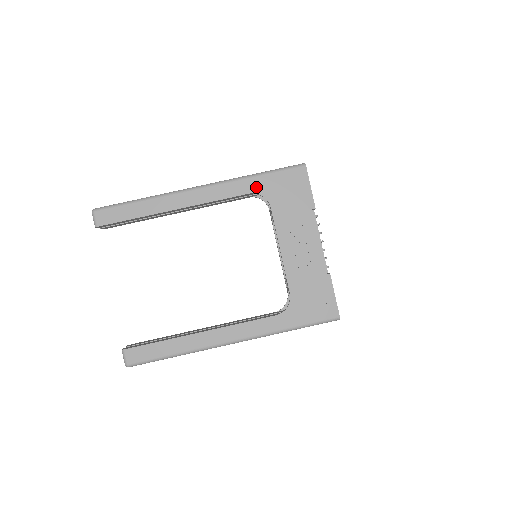
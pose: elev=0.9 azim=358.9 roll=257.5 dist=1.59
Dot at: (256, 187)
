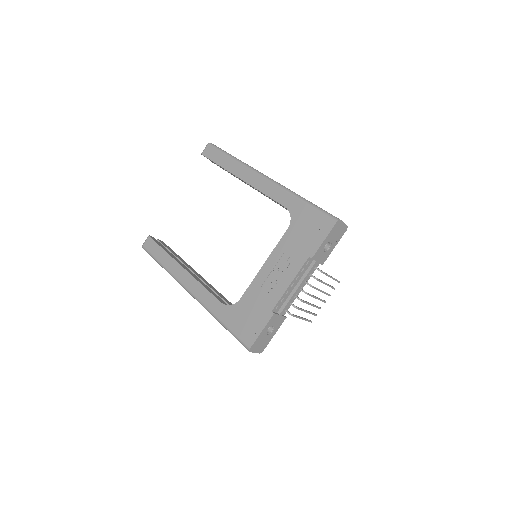
Dot at: (293, 207)
